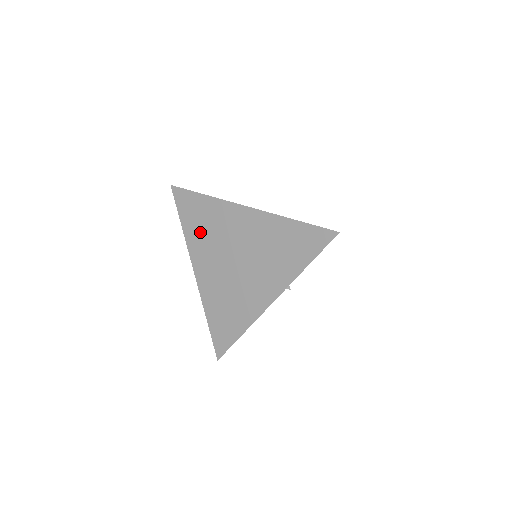
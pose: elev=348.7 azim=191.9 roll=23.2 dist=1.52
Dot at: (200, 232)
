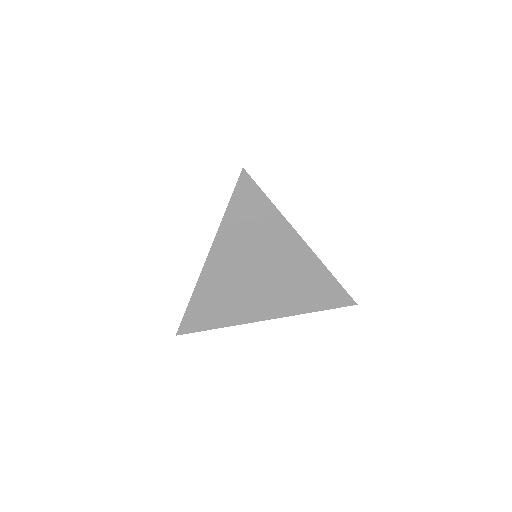
Dot at: (242, 232)
